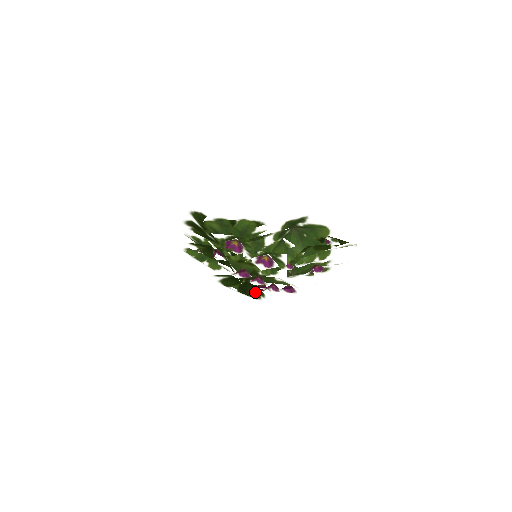
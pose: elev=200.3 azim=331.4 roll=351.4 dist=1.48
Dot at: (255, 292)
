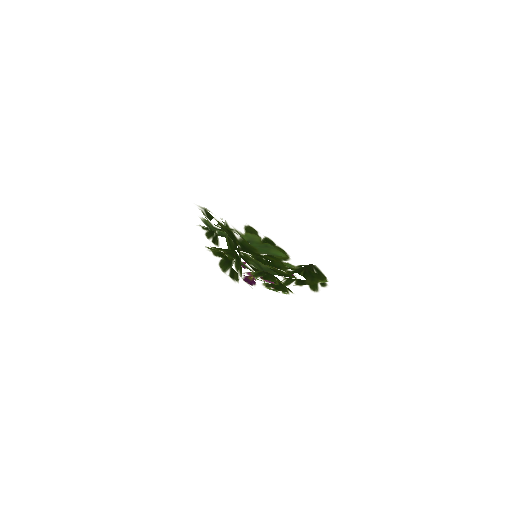
Dot at: occluded
